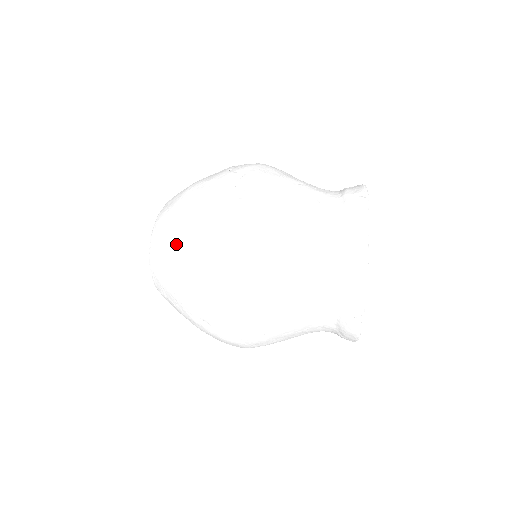
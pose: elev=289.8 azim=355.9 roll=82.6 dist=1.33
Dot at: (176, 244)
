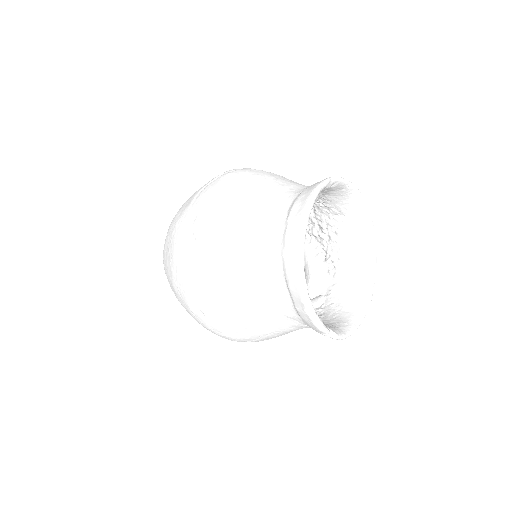
Dot at: (171, 285)
